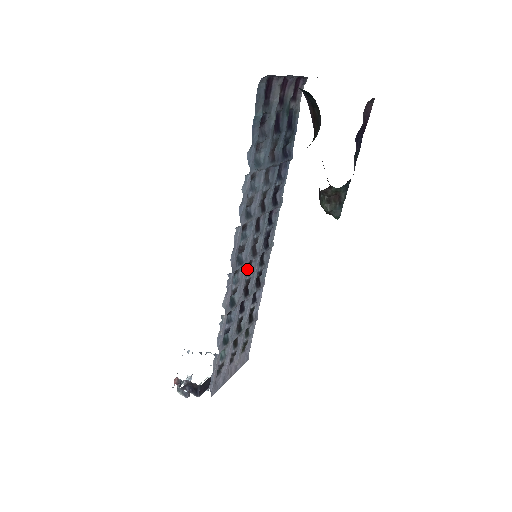
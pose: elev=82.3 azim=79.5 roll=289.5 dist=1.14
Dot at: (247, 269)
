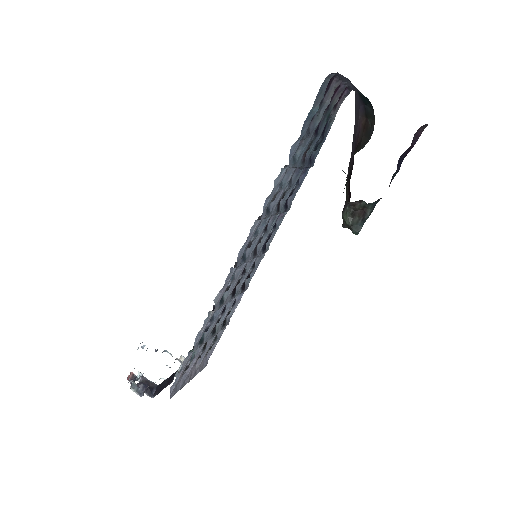
Dot at: occluded
